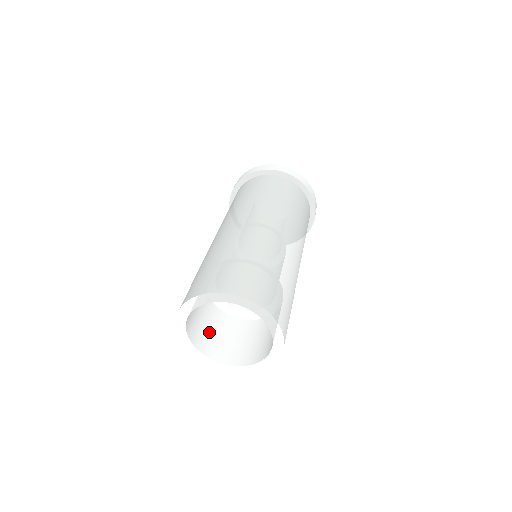
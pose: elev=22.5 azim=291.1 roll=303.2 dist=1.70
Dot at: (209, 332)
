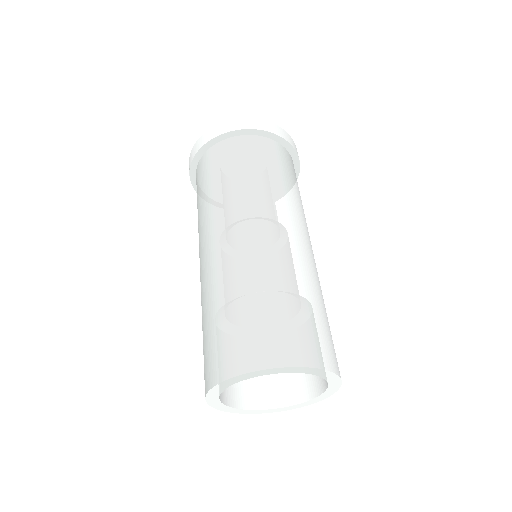
Dot at: occluded
